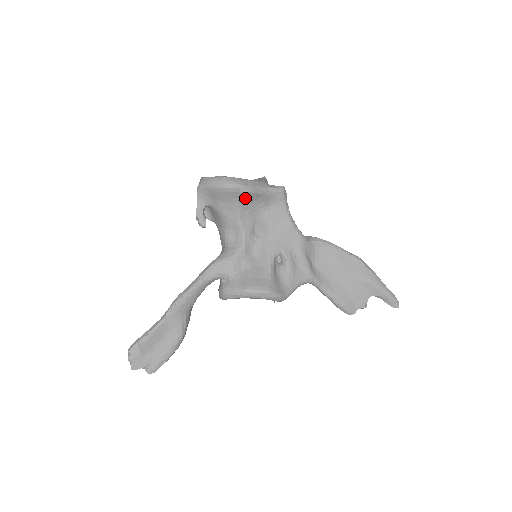
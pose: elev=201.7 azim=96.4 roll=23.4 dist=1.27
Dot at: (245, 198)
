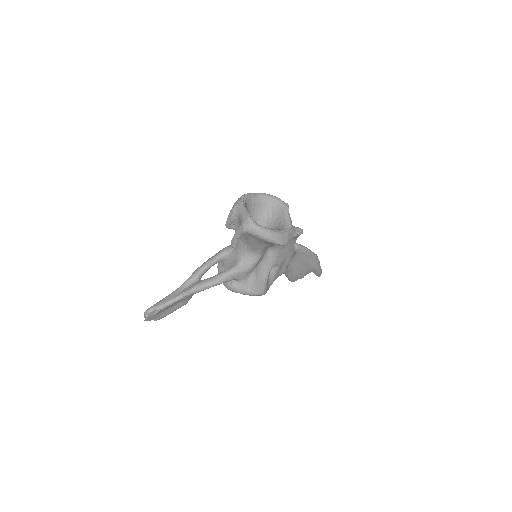
Dot at: occluded
